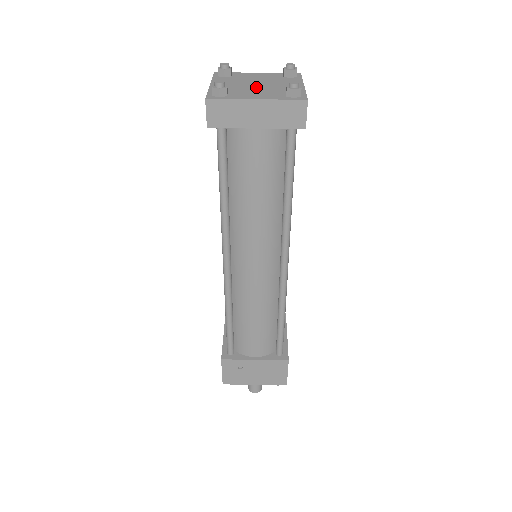
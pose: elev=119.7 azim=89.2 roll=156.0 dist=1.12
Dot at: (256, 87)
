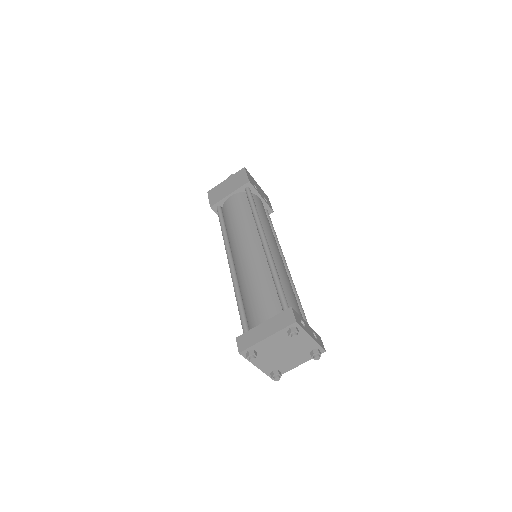
Dot at: (286, 356)
